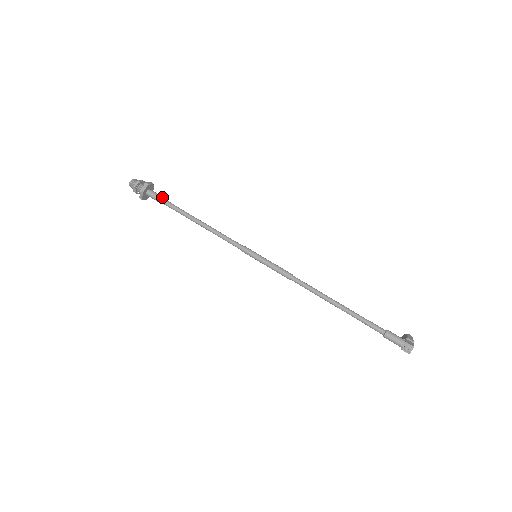
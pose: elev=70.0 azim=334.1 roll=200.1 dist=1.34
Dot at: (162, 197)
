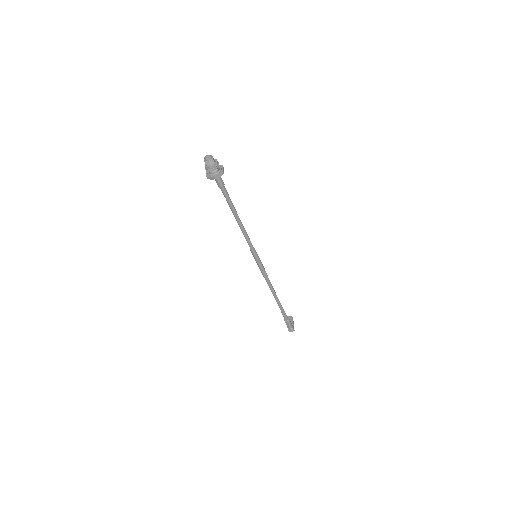
Dot at: (224, 184)
